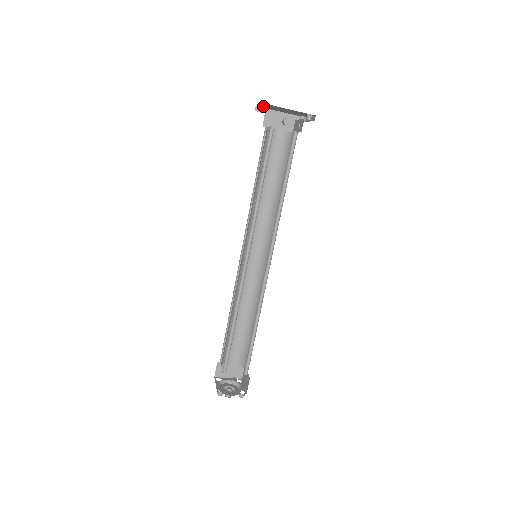
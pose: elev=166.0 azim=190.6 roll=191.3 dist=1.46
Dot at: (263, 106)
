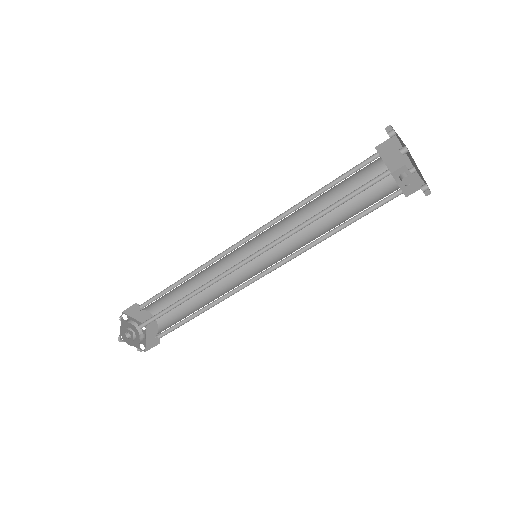
Dot at: (403, 148)
